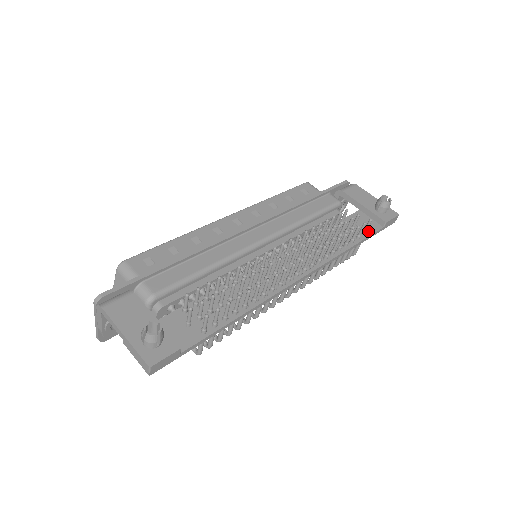
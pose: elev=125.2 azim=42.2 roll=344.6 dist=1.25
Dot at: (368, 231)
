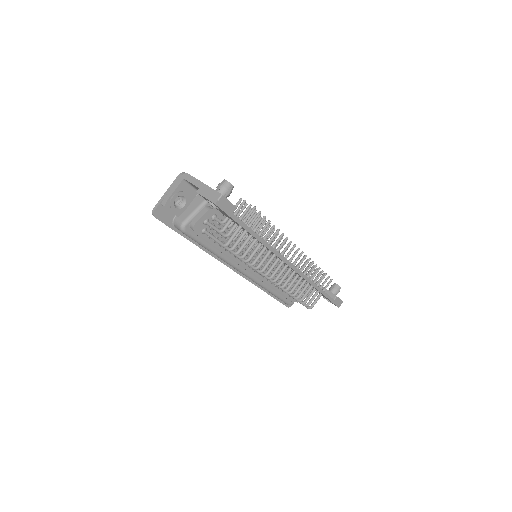
Dot at: occluded
